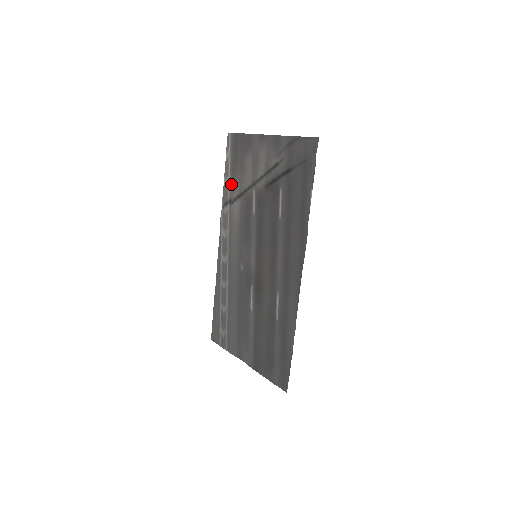
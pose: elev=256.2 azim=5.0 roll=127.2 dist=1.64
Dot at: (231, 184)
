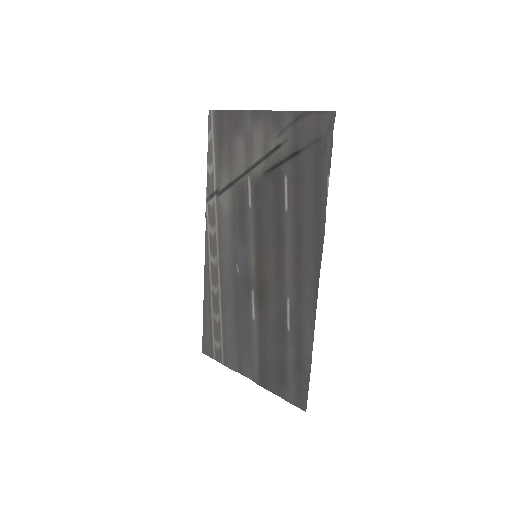
Dot at: (217, 172)
